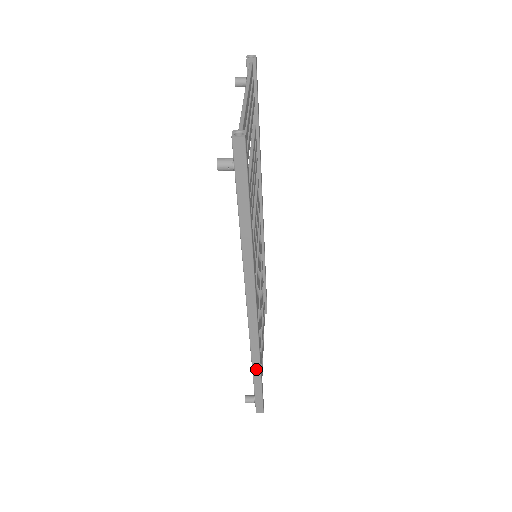
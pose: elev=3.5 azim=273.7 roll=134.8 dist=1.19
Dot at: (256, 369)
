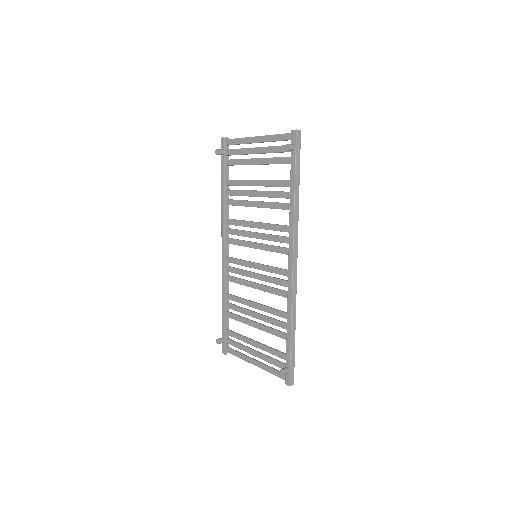
Dot at: (293, 325)
